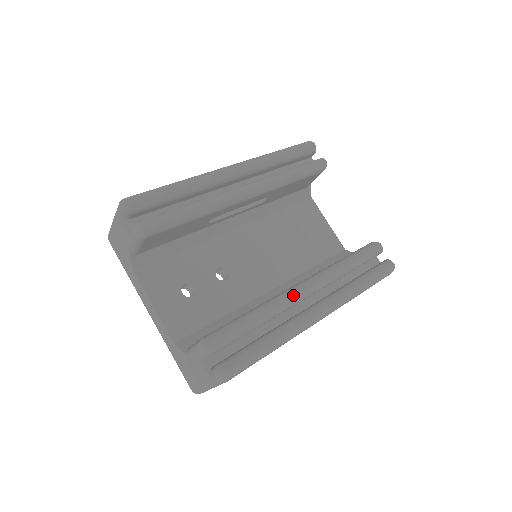
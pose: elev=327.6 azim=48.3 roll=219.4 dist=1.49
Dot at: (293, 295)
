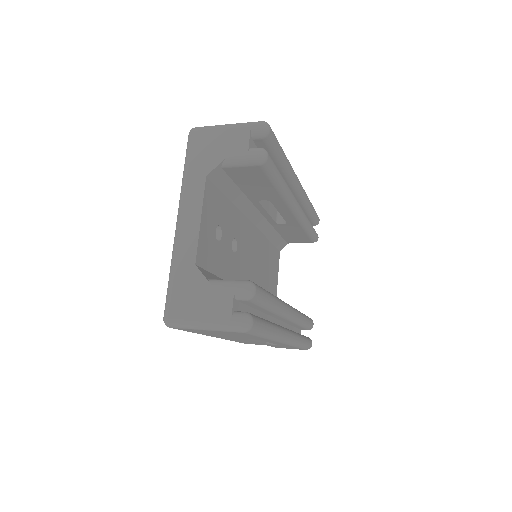
Dot at: (287, 308)
